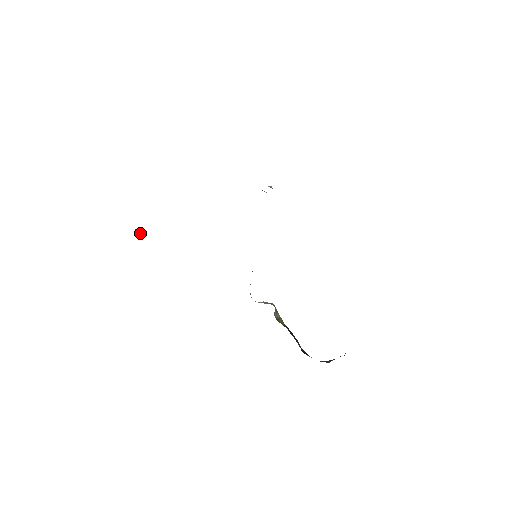
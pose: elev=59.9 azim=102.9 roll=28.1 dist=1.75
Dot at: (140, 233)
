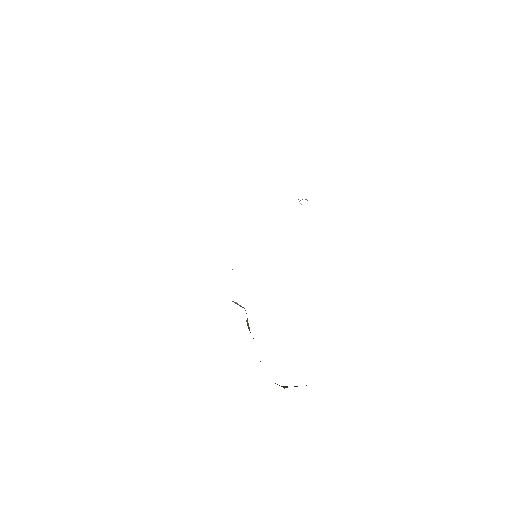
Dot at: occluded
